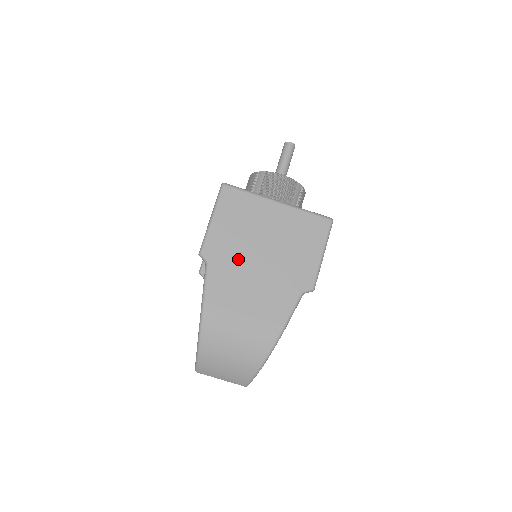
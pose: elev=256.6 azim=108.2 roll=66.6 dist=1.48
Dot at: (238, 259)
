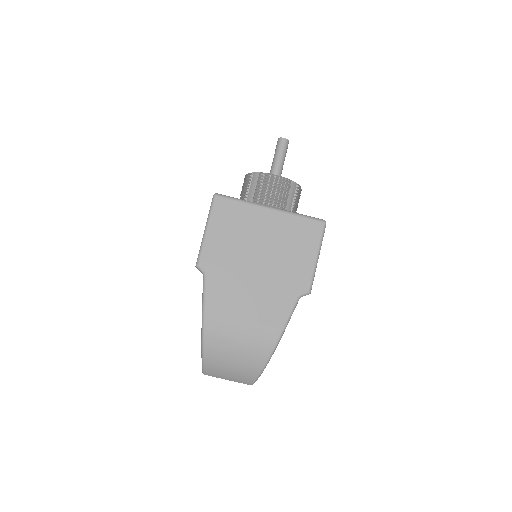
Dot at: (234, 268)
